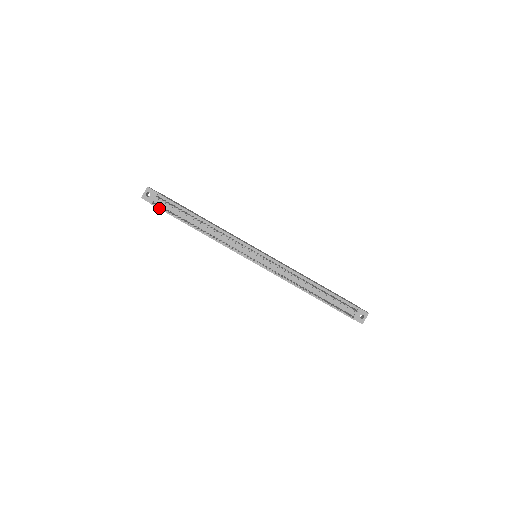
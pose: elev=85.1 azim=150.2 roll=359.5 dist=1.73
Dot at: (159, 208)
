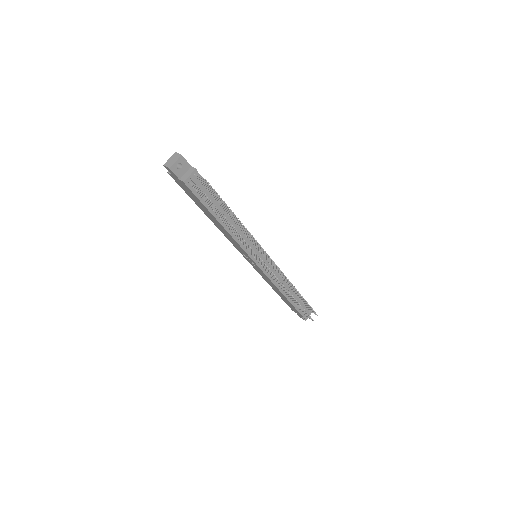
Dot at: (190, 189)
